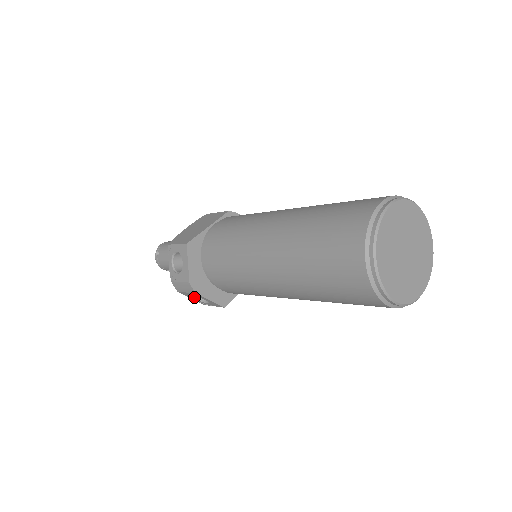
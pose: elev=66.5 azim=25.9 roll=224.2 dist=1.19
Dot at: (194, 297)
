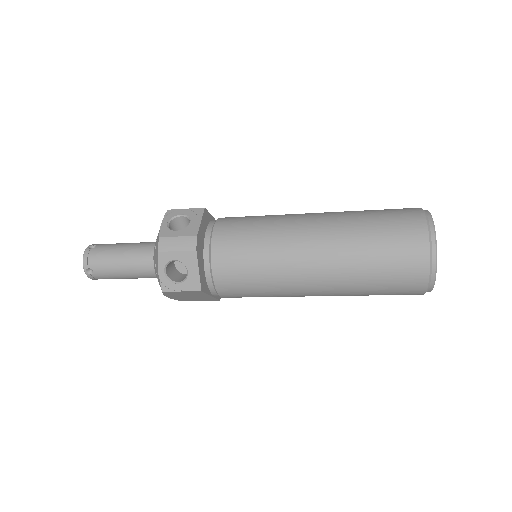
Dot at: (165, 271)
